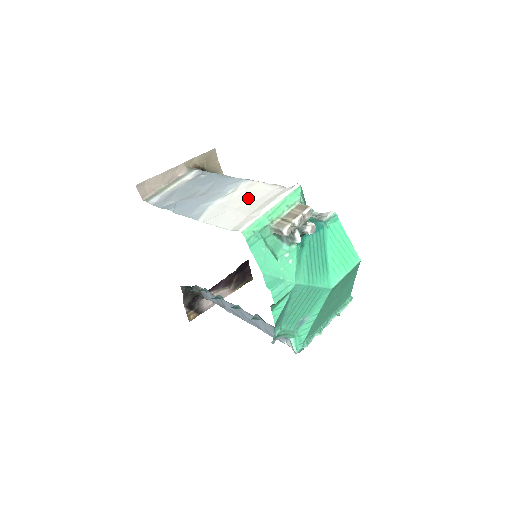
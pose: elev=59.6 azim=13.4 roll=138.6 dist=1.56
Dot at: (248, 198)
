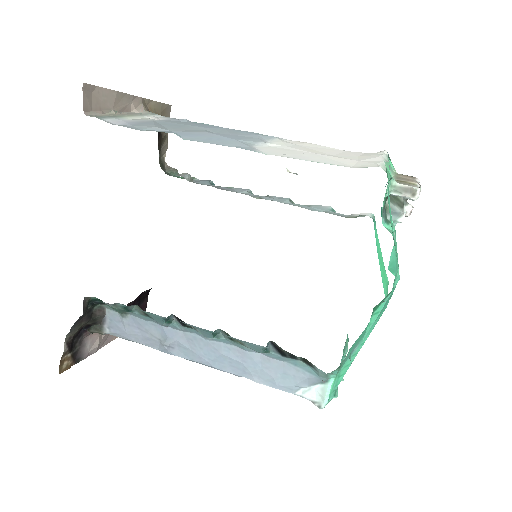
Dot at: (318, 150)
